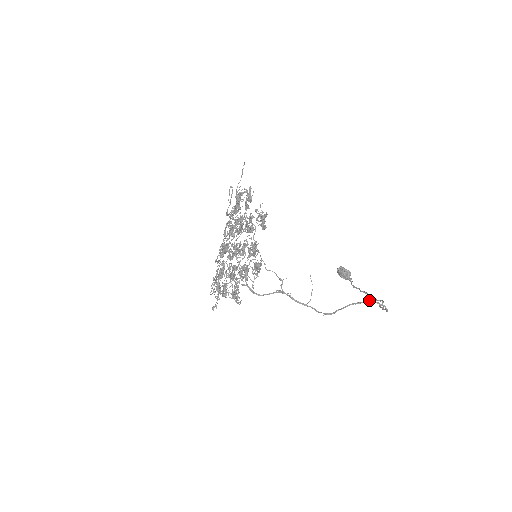
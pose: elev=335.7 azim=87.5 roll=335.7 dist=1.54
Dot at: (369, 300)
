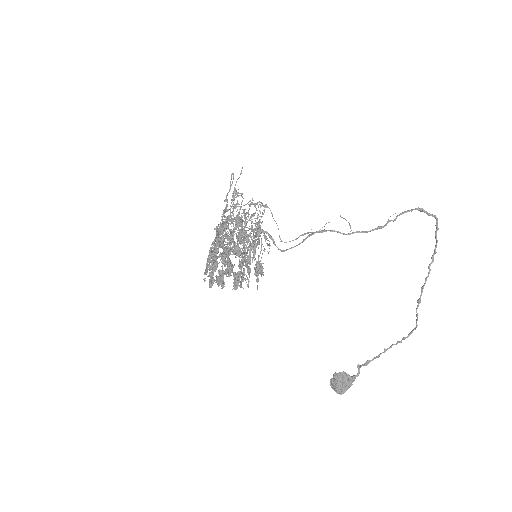
Dot at: (416, 208)
